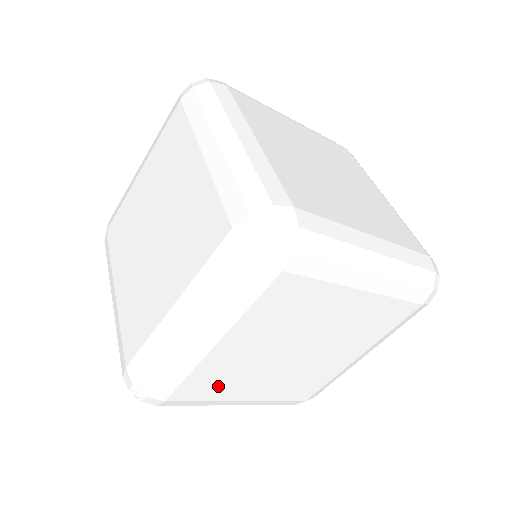
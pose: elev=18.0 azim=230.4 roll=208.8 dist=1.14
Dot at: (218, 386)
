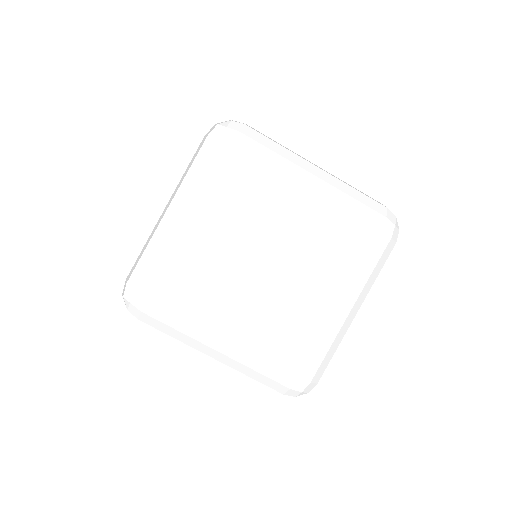
Dot at: occluded
